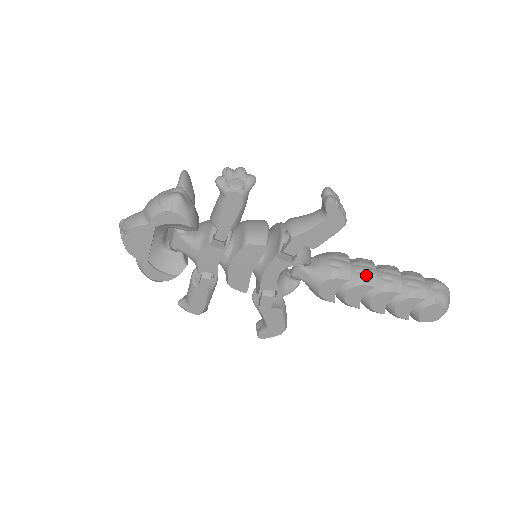
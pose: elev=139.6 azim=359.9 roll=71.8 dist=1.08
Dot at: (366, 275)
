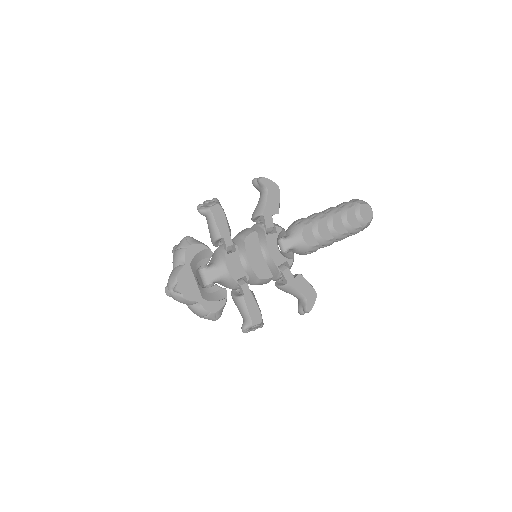
Dot at: (316, 216)
